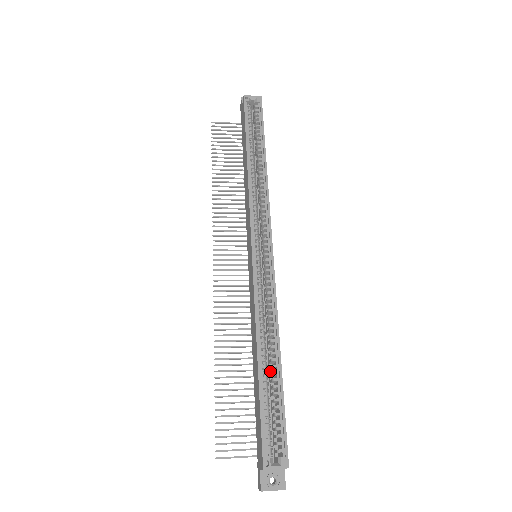
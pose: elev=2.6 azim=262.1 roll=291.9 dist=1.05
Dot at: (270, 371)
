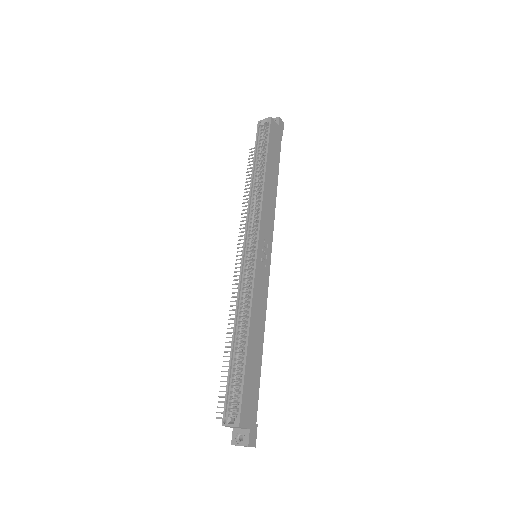
Dot at: occluded
